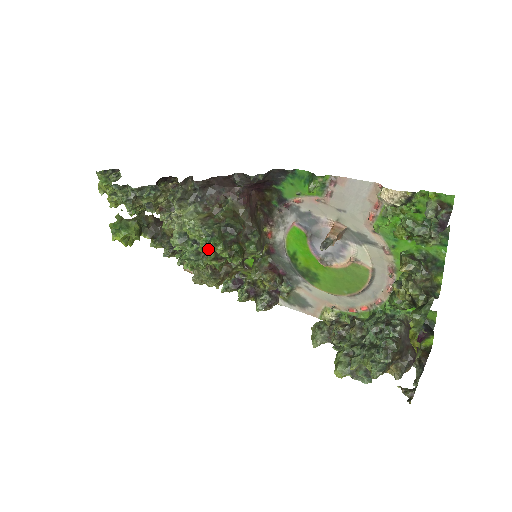
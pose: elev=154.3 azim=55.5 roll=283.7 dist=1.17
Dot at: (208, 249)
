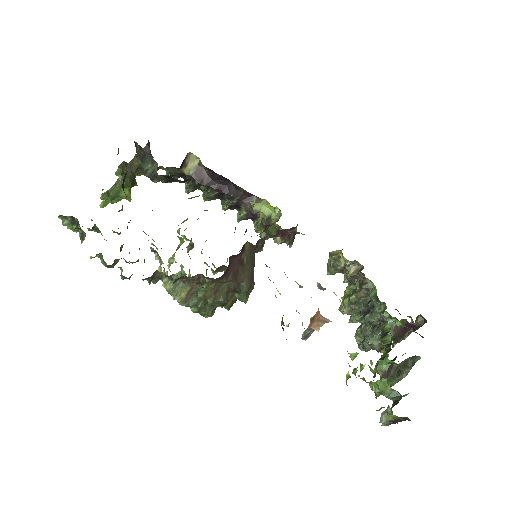
Dot at: (200, 314)
